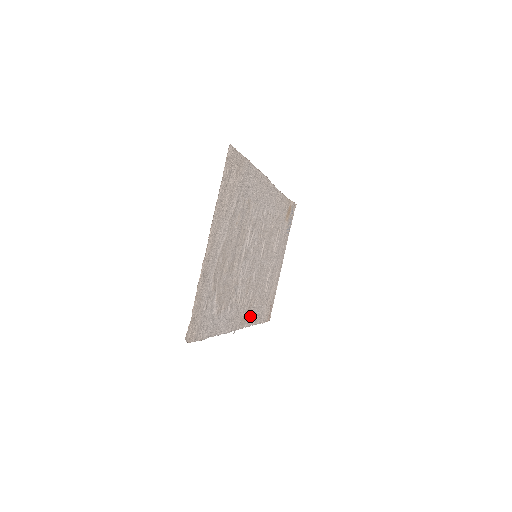
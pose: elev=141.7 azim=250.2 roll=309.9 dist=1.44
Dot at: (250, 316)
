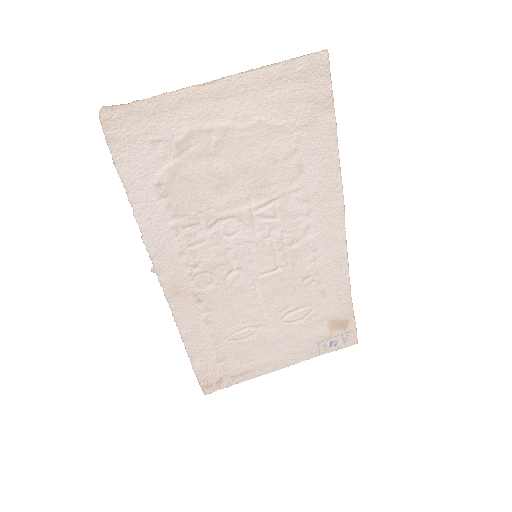
Dot at: (187, 312)
